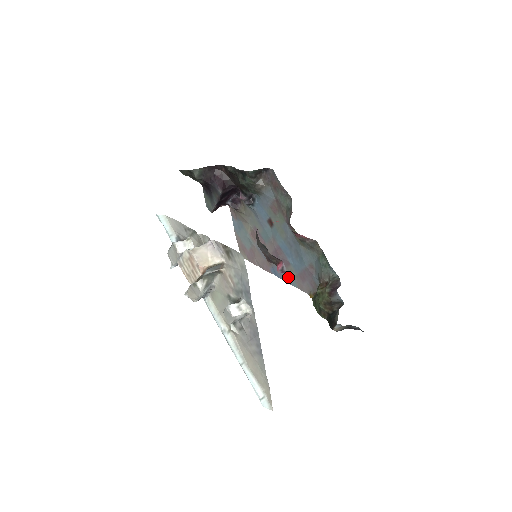
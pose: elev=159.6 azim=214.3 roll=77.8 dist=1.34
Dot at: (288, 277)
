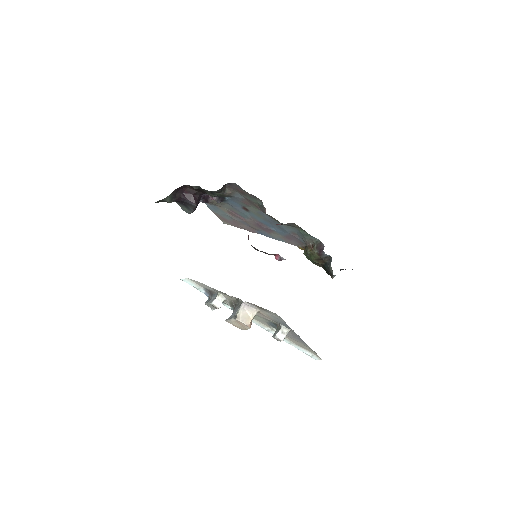
Dot at: (275, 237)
